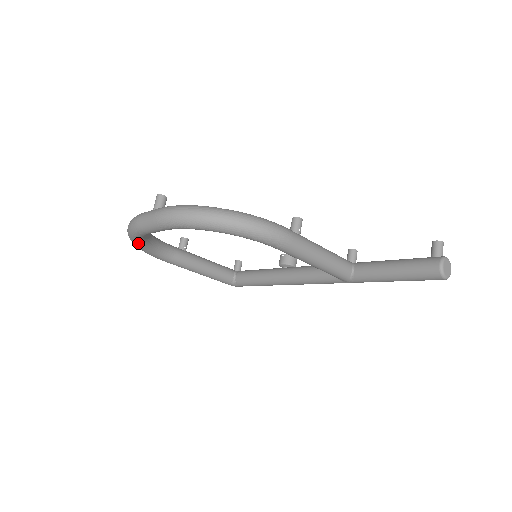
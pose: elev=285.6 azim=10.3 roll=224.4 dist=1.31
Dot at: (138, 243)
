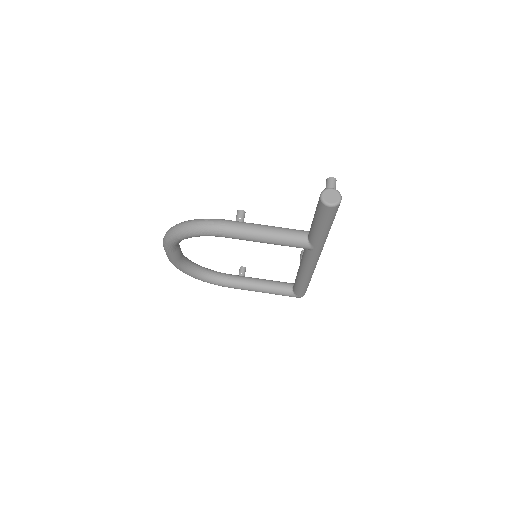
Dot at: (190, 274)
